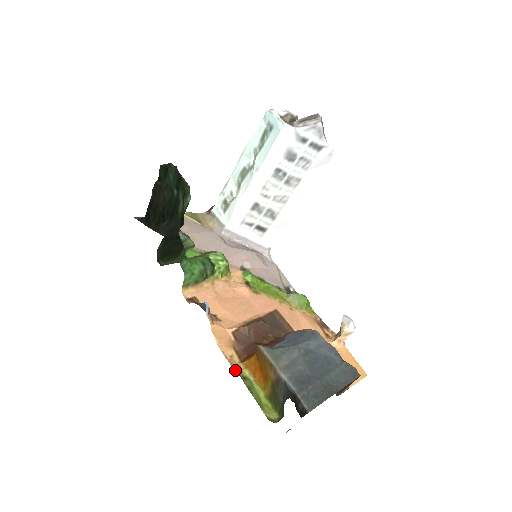
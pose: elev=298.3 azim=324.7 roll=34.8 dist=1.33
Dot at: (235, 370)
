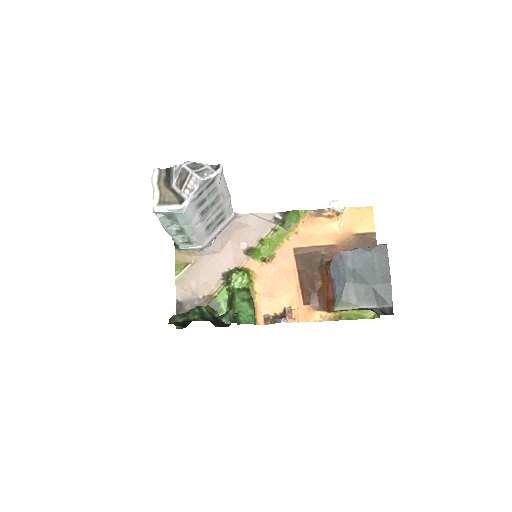
Dot at: occluded
